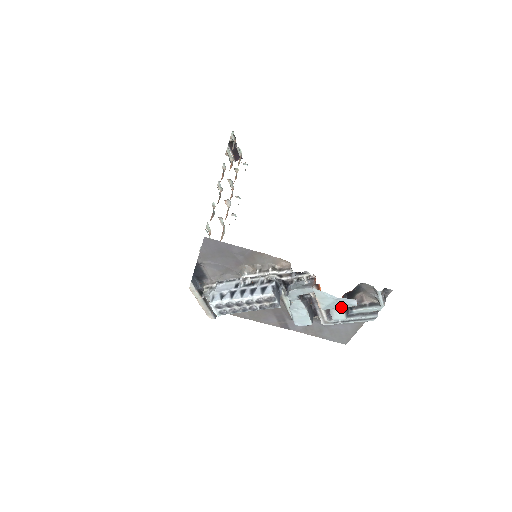
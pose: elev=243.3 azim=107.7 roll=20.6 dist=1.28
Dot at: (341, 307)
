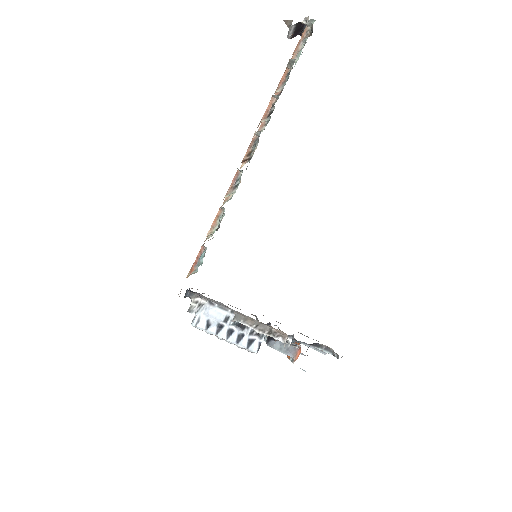
Dot at: occluded
